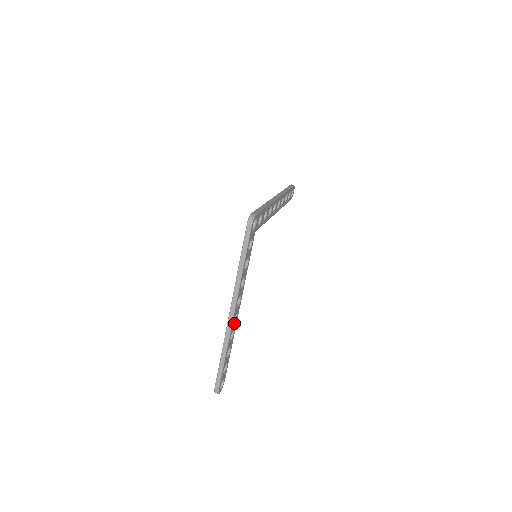
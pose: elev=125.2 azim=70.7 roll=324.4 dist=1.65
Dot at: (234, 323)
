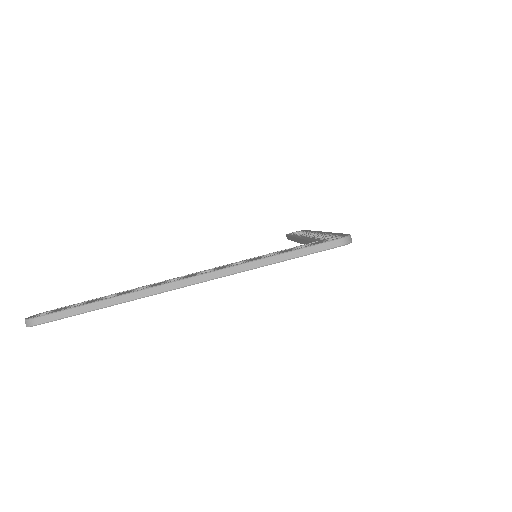
Dot at: occluded
